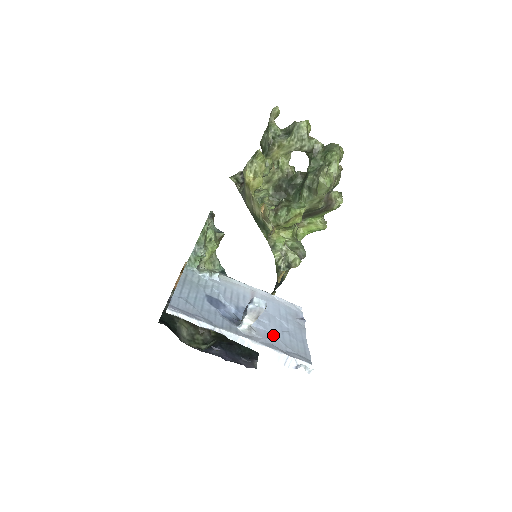
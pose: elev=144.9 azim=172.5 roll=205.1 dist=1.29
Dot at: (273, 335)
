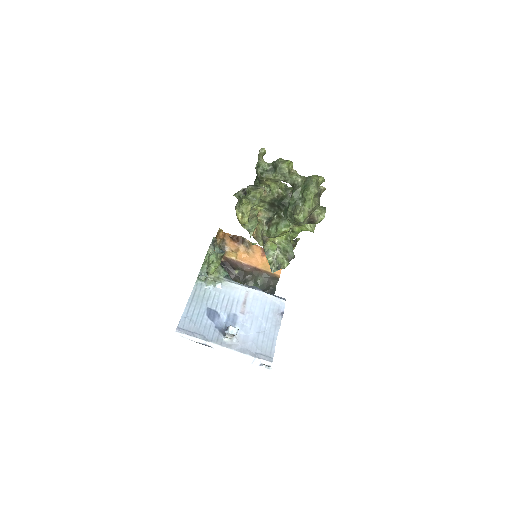
Dot at: (250, 339)
